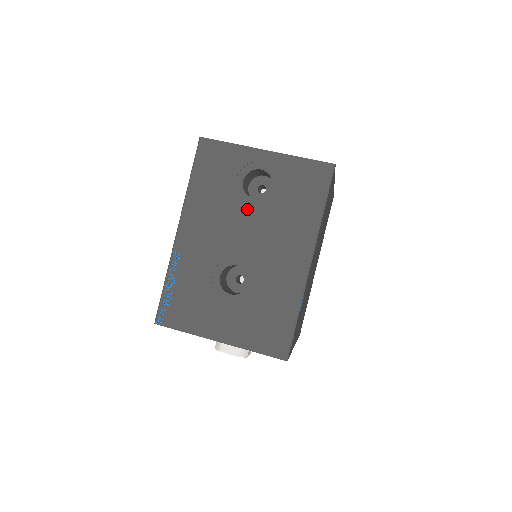
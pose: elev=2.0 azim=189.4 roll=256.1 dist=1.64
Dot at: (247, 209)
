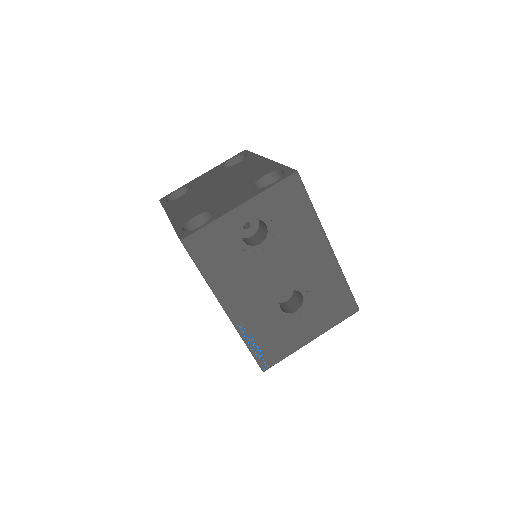
Dot at: (262, 255)
